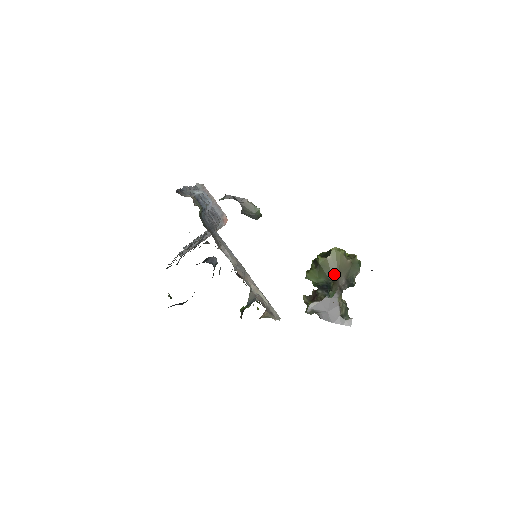
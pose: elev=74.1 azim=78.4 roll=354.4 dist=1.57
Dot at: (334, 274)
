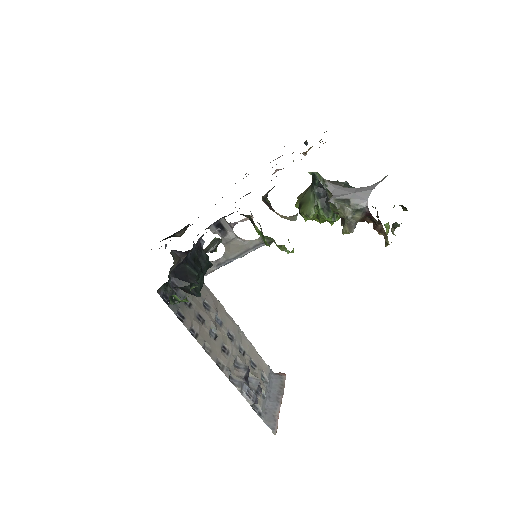
Dot at: occluded
